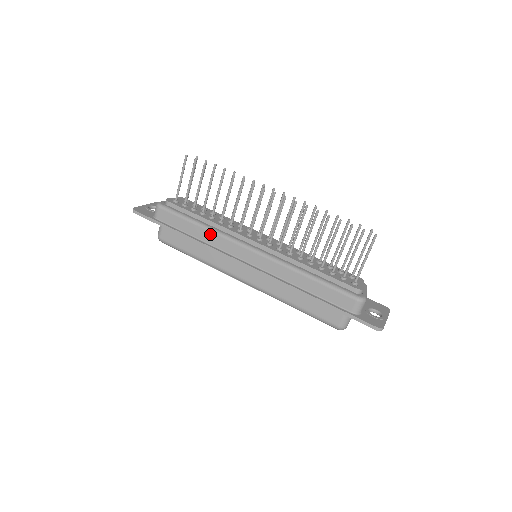
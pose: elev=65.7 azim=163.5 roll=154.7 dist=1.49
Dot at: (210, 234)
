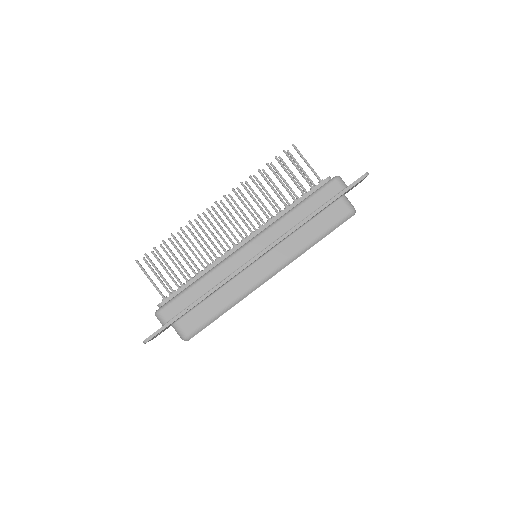
Dot at: (213, 274)
